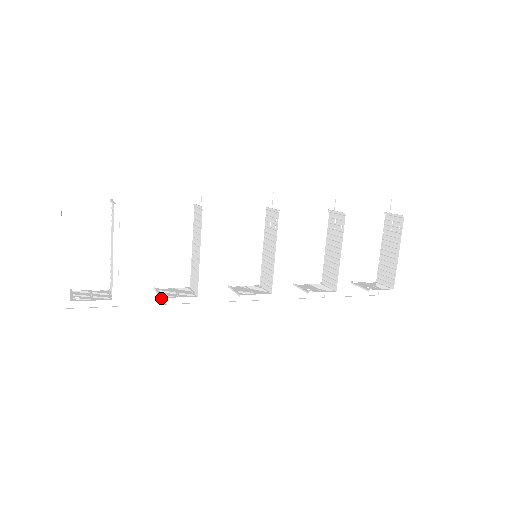
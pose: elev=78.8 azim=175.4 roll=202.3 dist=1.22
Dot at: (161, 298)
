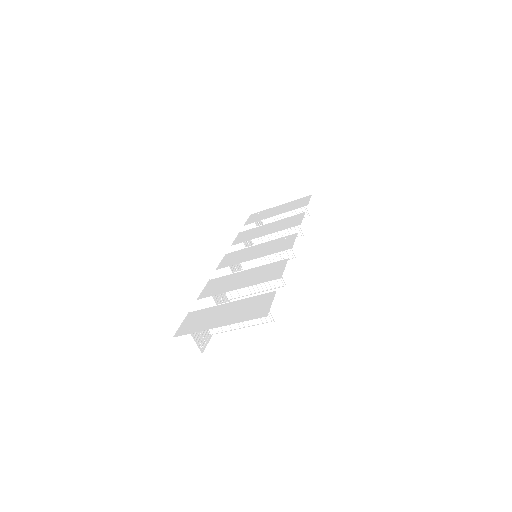
Dot at: occluded
